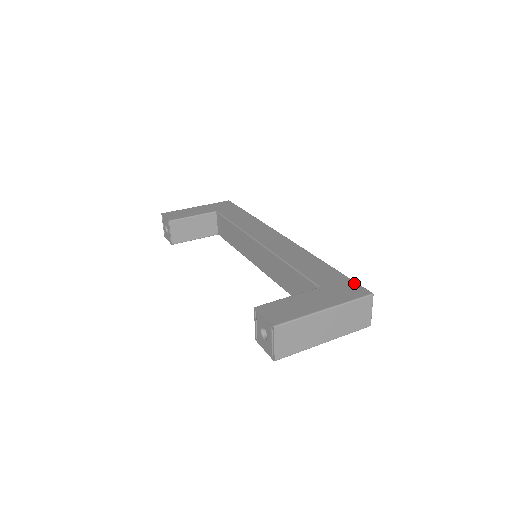
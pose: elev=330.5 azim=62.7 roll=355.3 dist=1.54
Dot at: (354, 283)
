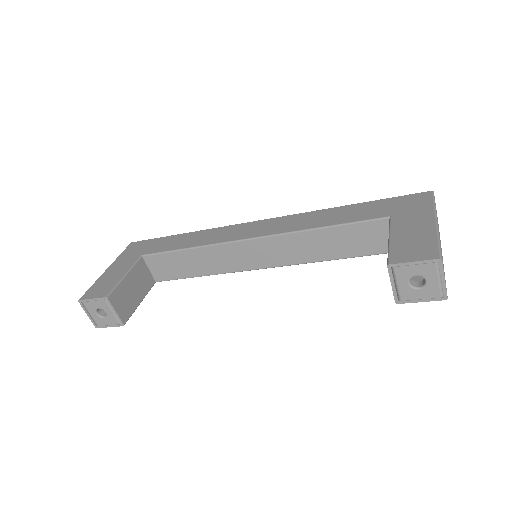
Dot at: (404, 196)
